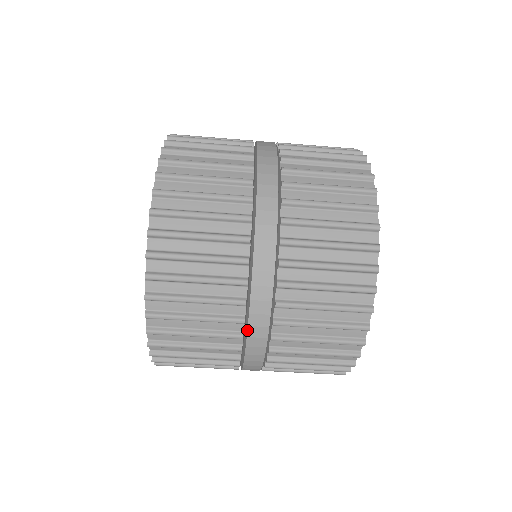
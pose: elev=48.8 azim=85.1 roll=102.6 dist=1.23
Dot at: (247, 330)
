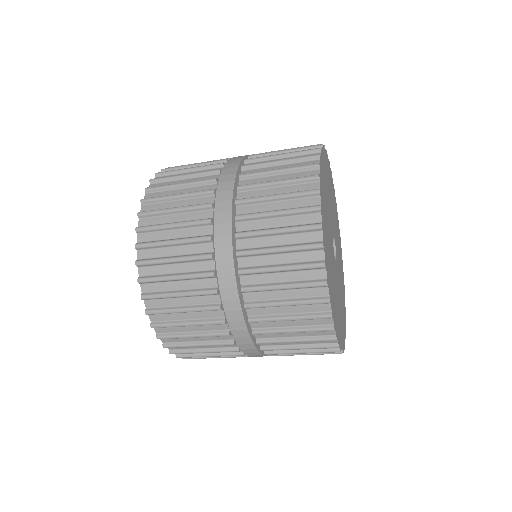
Dot at: occluded
